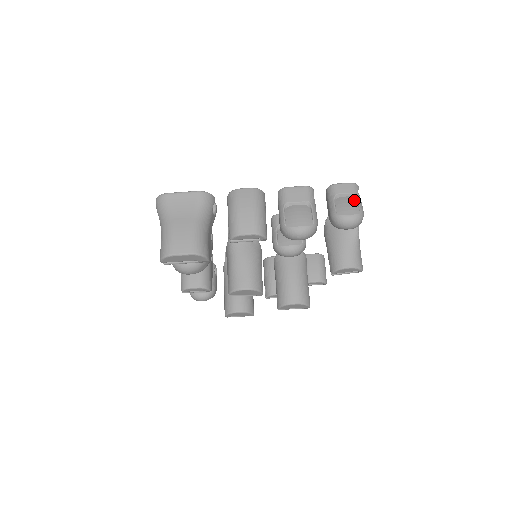
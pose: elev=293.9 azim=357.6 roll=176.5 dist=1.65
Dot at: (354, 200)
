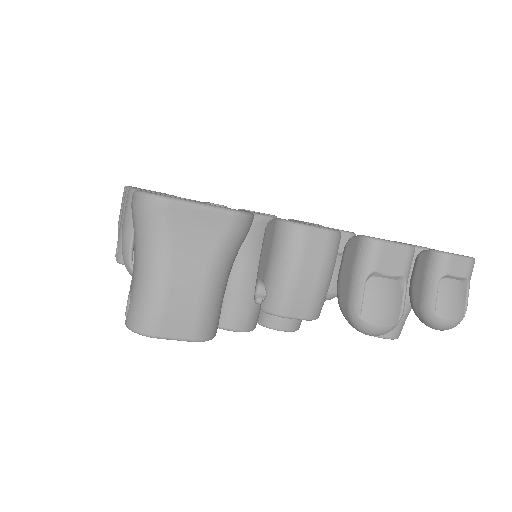
Dot at: (463, 290)
